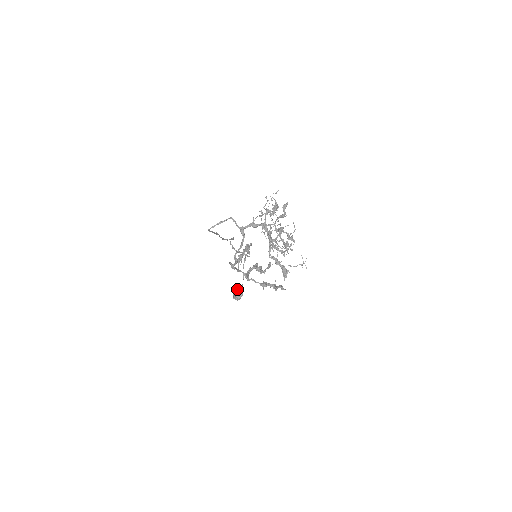
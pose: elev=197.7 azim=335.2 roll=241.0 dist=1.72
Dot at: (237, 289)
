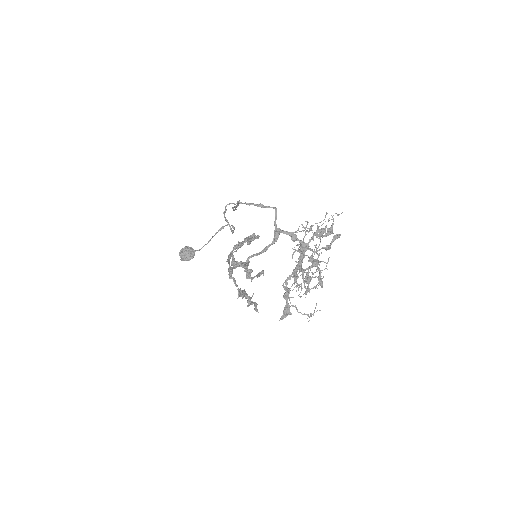
Dot at: (190, 249)
